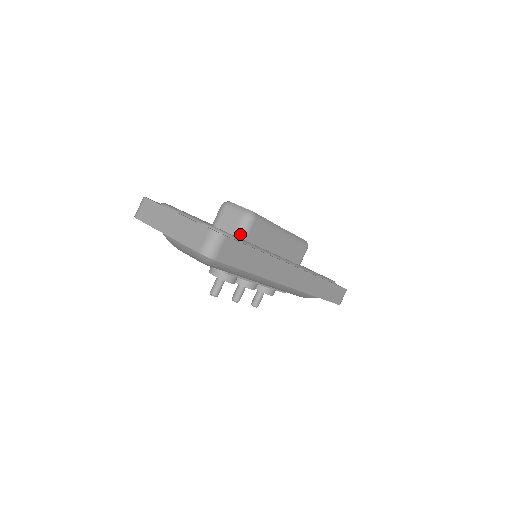
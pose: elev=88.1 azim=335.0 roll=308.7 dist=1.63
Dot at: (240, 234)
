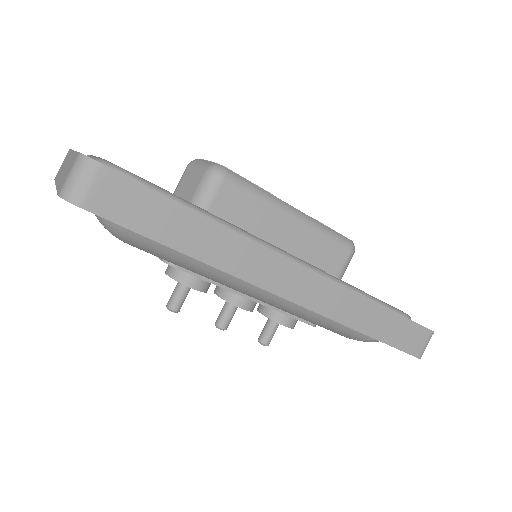
Dot at: (198, 201)
